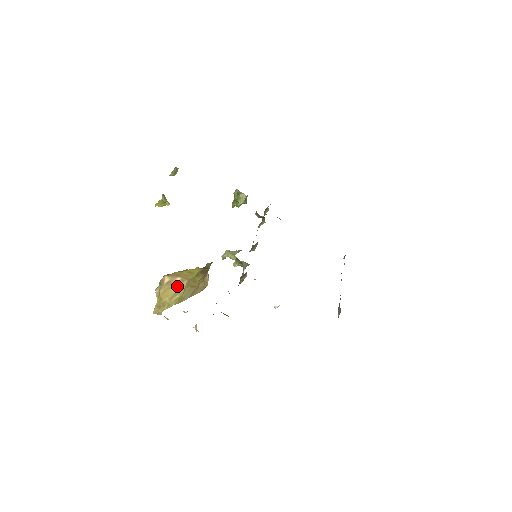
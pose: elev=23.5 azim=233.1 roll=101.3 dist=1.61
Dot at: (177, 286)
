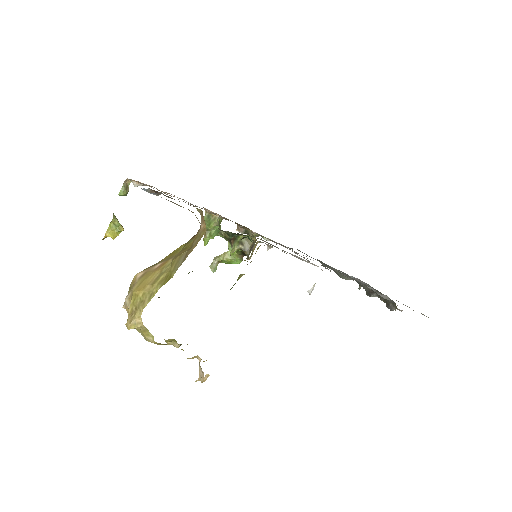
Dot at: (158, 269)
